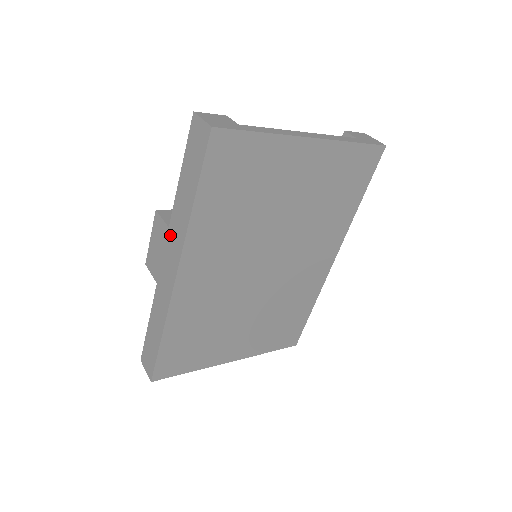
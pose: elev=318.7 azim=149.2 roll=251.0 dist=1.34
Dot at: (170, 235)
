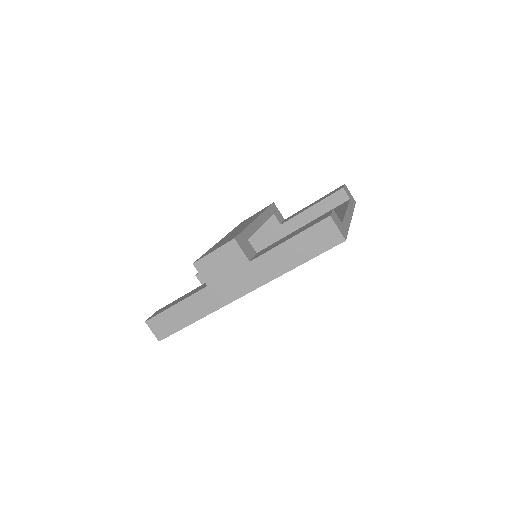
Dot at: (249, 268)
